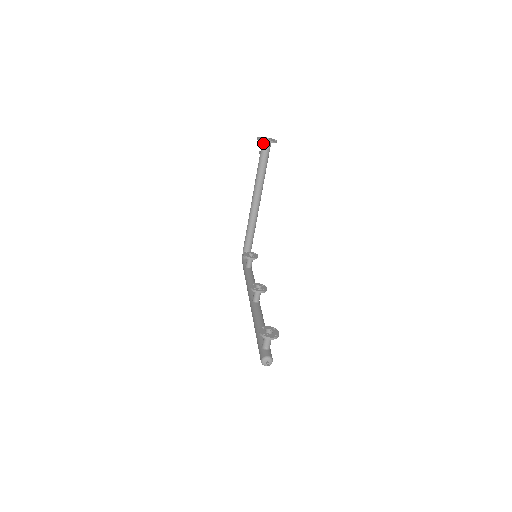
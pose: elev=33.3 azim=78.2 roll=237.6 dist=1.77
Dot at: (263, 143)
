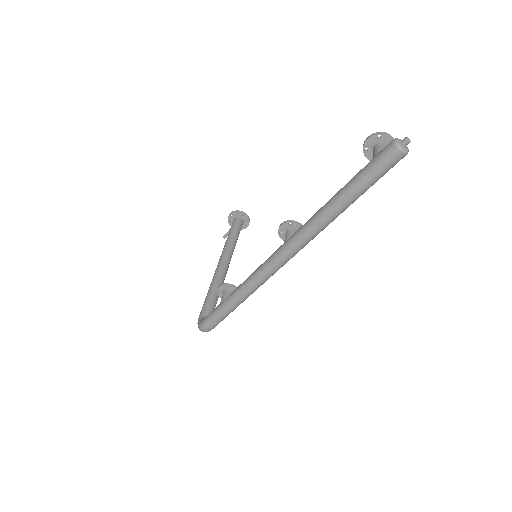
Dot at: (236, 218)
